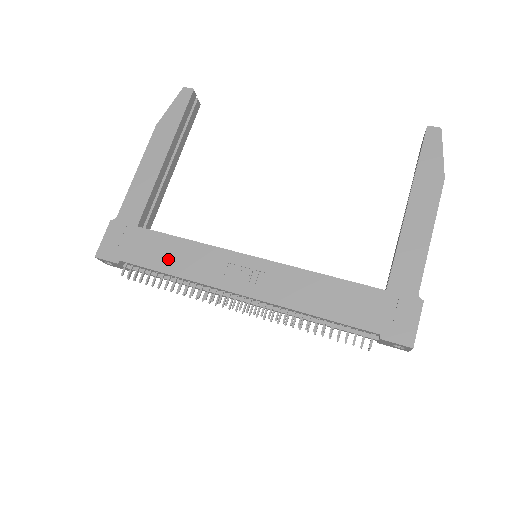
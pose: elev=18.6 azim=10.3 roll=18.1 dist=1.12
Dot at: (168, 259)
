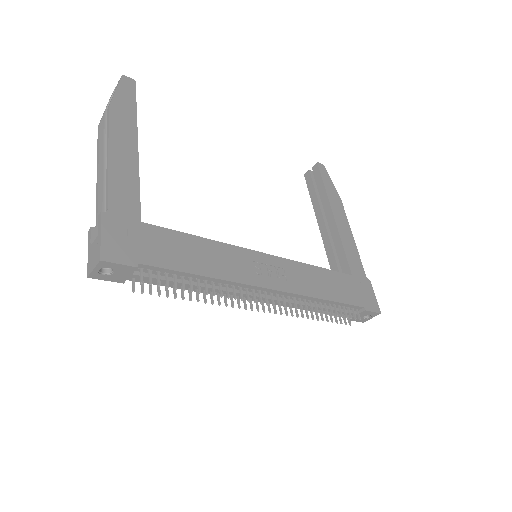
Dot at: (194, 259)
